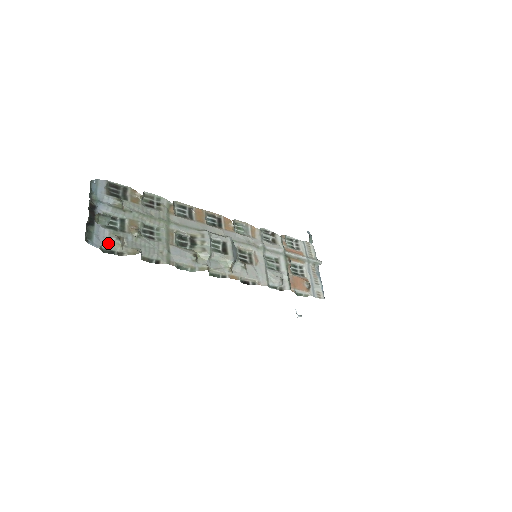
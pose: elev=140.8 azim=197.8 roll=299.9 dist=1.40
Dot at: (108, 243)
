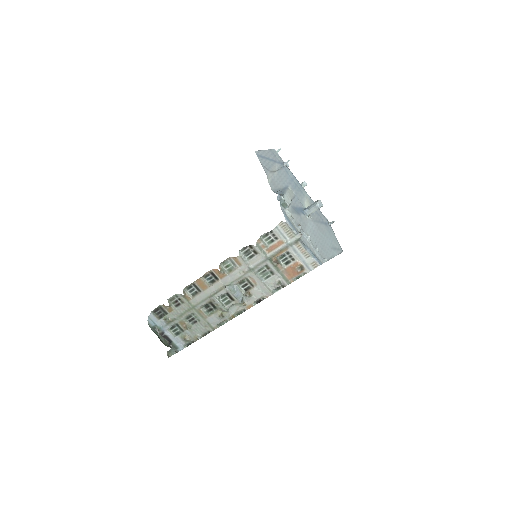
Dot at: (184, 343)
